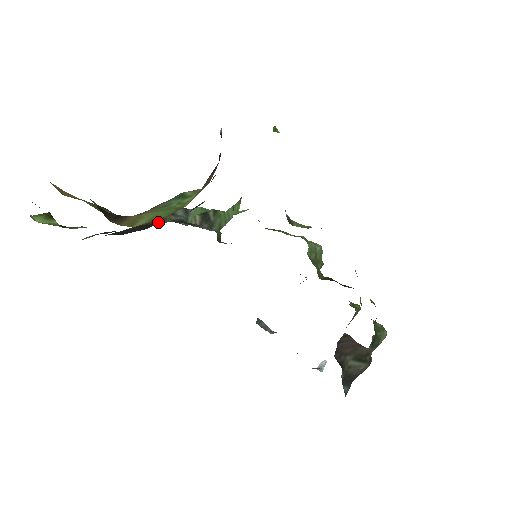
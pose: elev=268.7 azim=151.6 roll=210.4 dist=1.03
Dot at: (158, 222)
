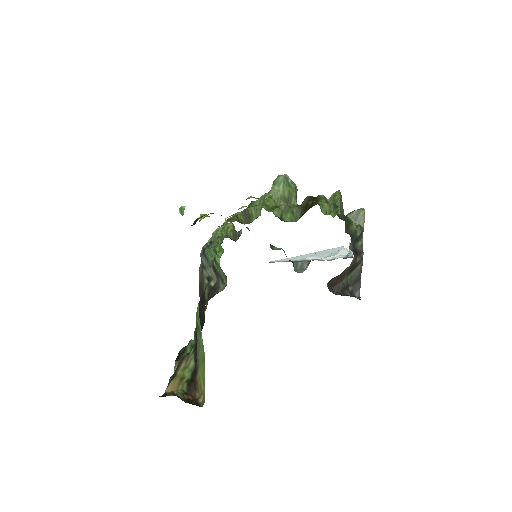
Dot at: (204, 304)
